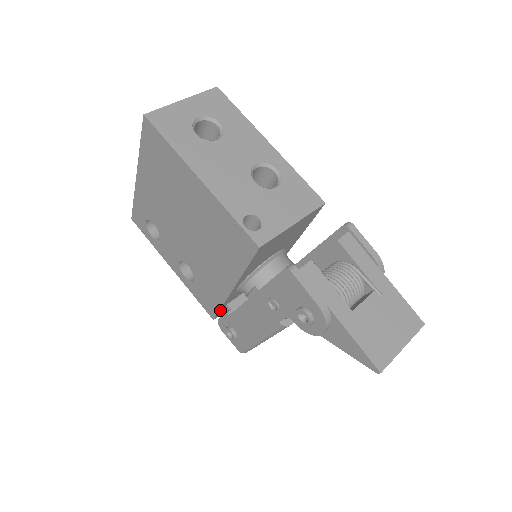
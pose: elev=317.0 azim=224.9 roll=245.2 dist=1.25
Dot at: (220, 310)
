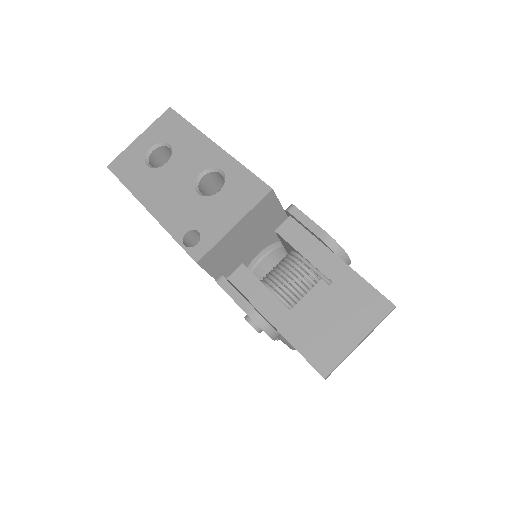
Dot at: occluded
